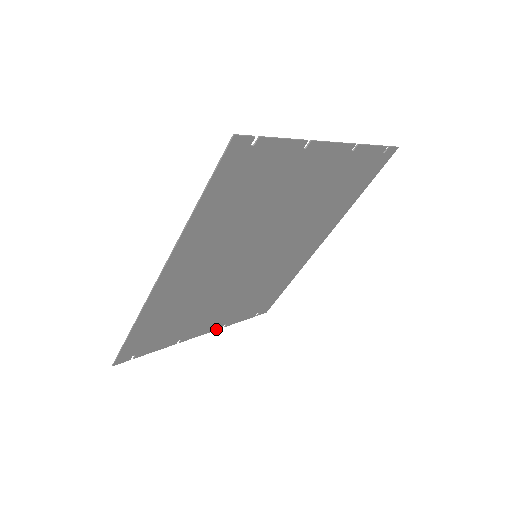
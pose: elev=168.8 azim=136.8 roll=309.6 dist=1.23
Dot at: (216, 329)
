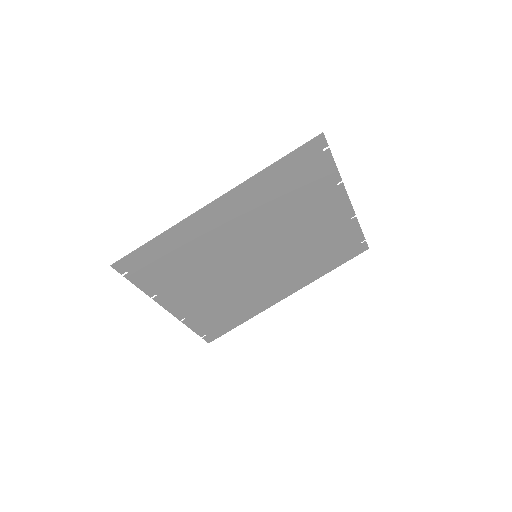
Dot at: (177, 317)
